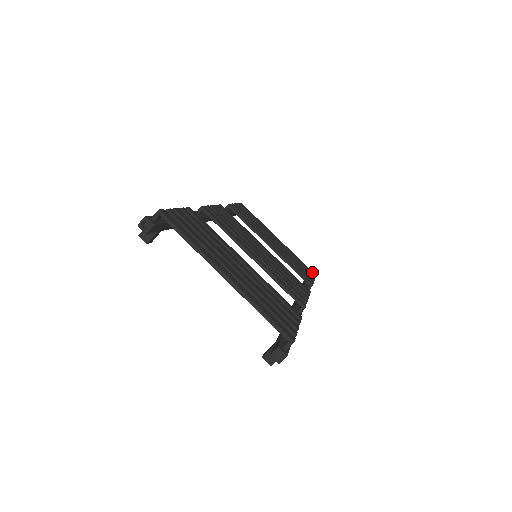
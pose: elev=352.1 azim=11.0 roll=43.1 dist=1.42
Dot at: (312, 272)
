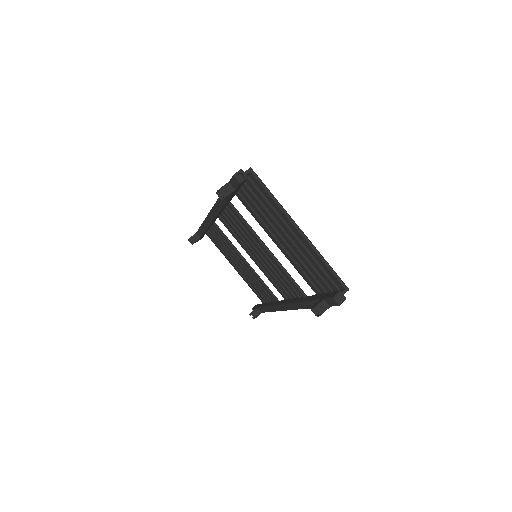
Dot at: occluded
